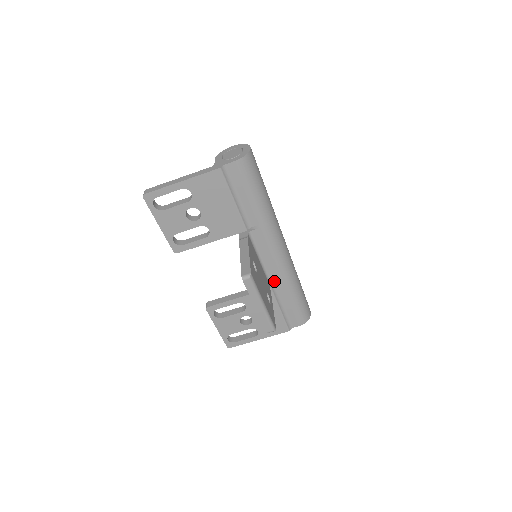
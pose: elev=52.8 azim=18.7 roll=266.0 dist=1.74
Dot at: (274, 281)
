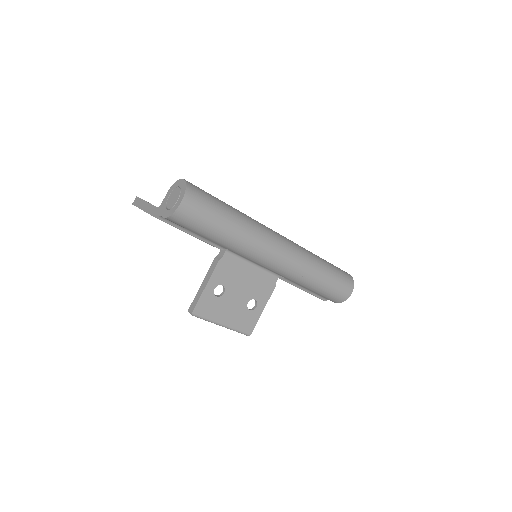
Dot at: occluded
